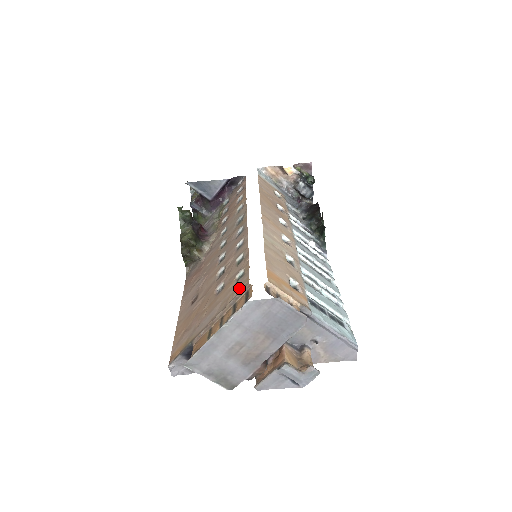
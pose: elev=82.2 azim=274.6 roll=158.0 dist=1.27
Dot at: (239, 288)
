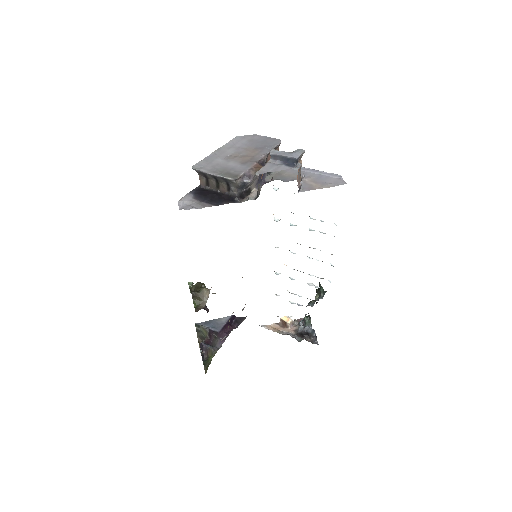
Dot at: occluded
